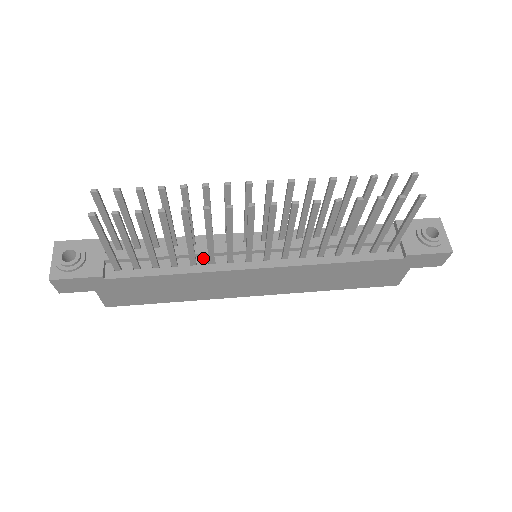
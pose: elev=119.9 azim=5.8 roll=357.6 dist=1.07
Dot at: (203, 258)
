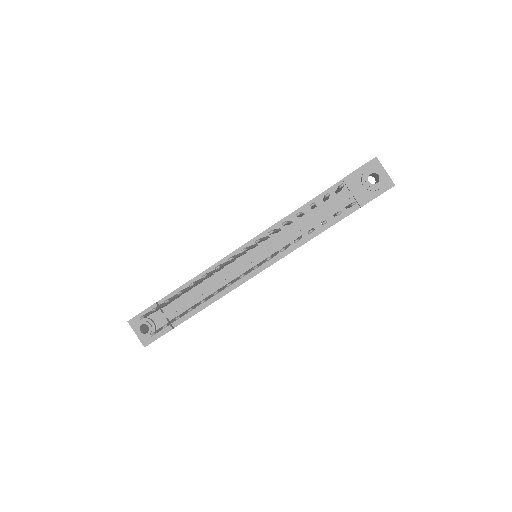
Dot at: (224, 282)
